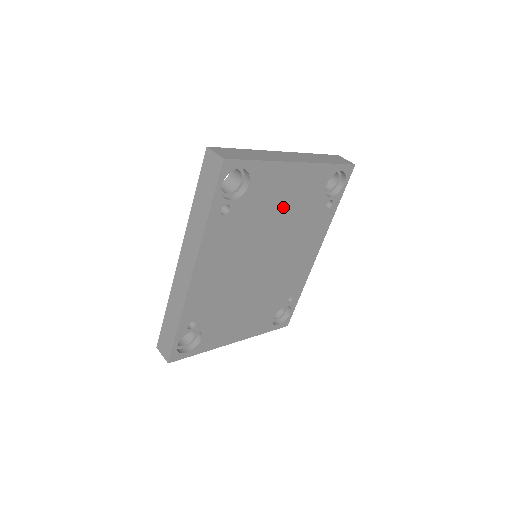
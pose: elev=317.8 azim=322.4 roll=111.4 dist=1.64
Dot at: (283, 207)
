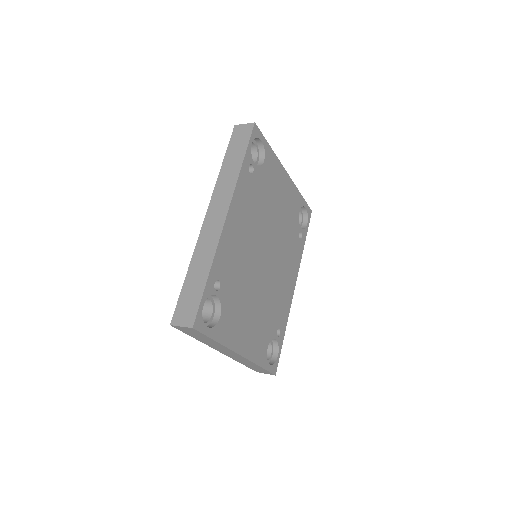
Dot at: (278, 206)
